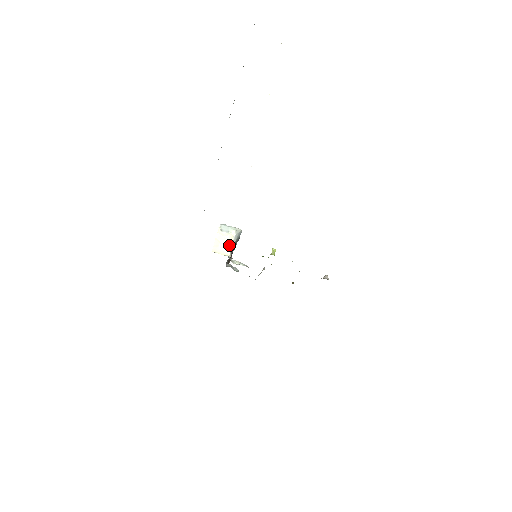
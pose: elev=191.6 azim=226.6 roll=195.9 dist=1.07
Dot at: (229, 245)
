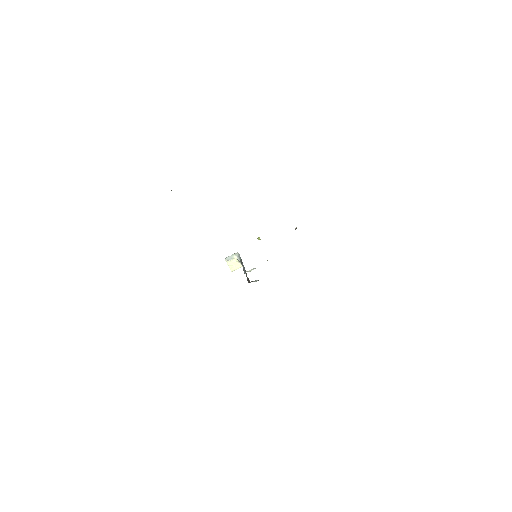
Dot at: (238, 263)
